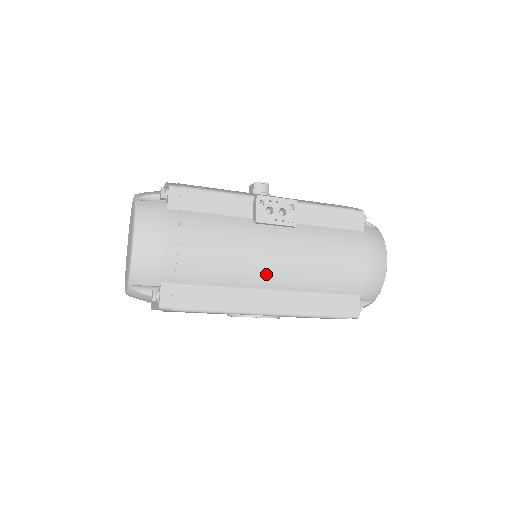
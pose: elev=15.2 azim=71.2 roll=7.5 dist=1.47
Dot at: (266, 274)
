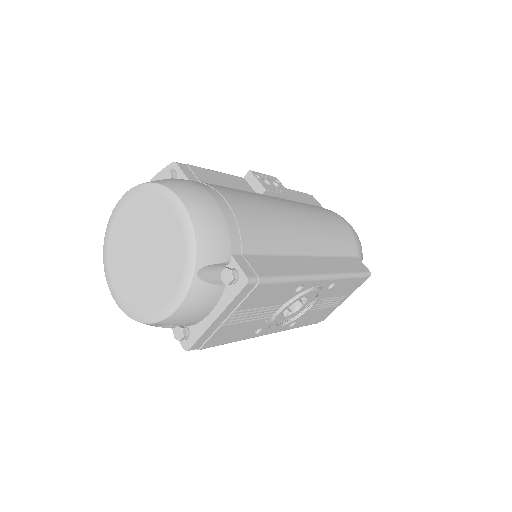
Dot at: (302, 236)
